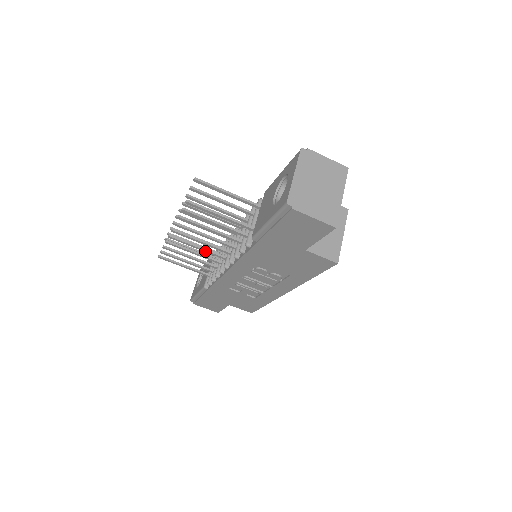
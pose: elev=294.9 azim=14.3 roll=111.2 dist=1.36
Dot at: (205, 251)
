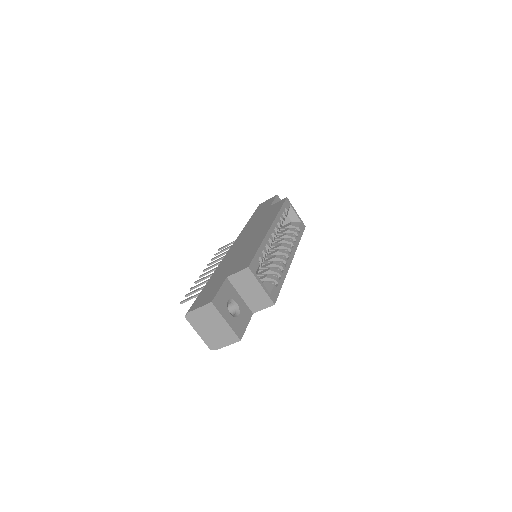
Dot at: occluded
